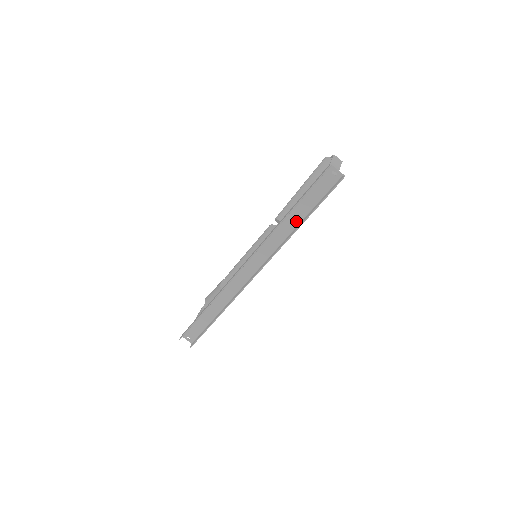
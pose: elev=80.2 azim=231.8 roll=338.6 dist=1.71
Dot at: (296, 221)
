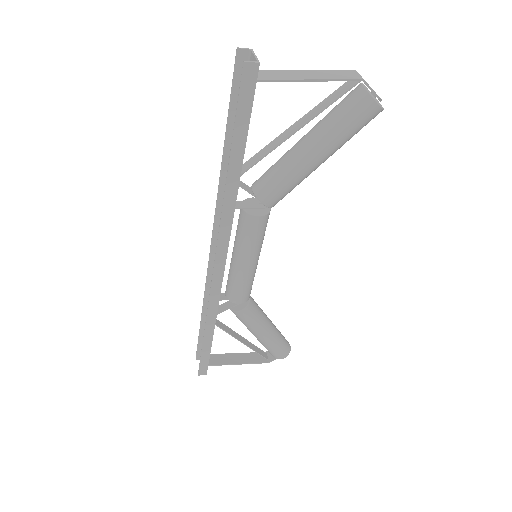
Dot at: occluded
